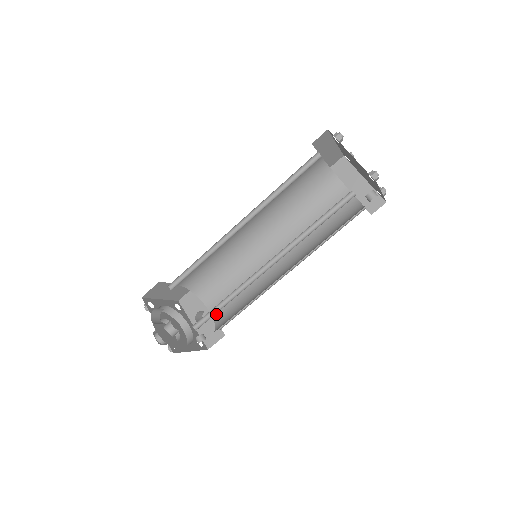
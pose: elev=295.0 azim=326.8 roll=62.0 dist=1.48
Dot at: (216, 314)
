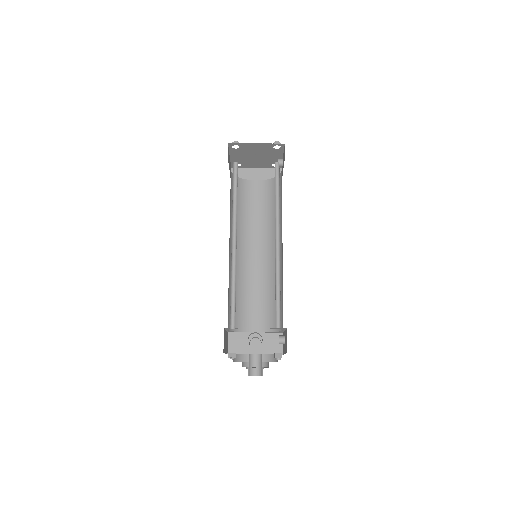
Dot at: (263, 327)
